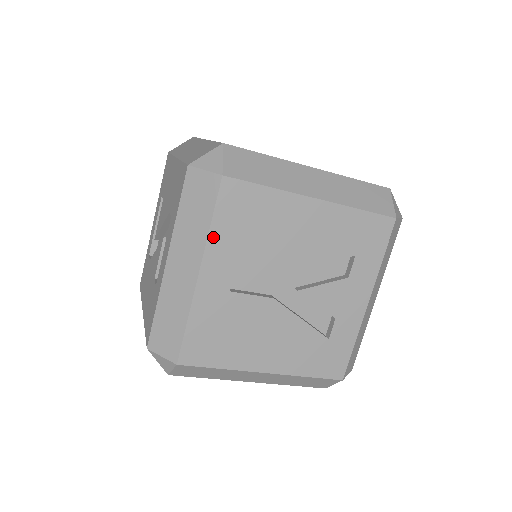
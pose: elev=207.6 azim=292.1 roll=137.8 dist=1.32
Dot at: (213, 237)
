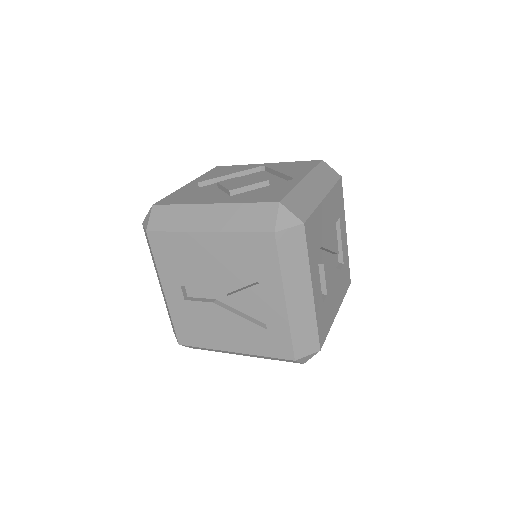
Dot at: (160, 268)
